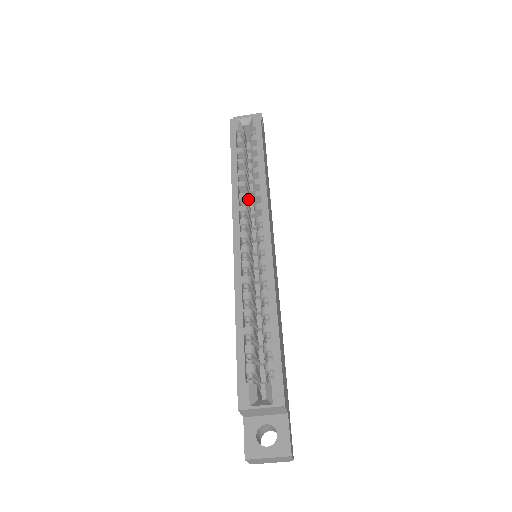
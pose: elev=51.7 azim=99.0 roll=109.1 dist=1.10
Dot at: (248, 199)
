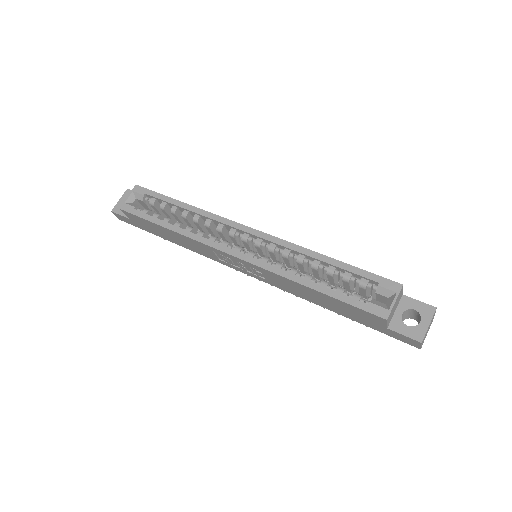
Dot at: occluded
